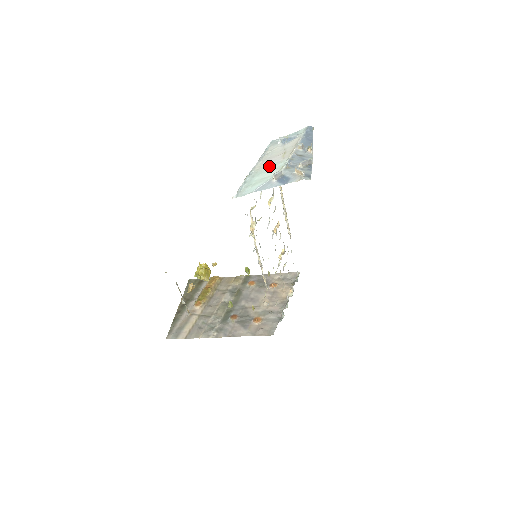
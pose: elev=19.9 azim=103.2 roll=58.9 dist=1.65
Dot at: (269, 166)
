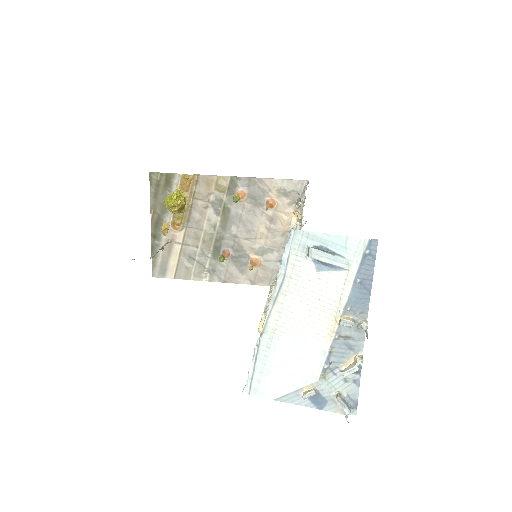
Dot at: (293, 340)
